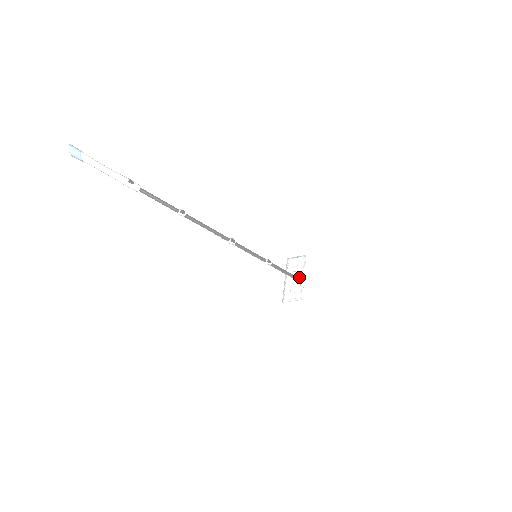
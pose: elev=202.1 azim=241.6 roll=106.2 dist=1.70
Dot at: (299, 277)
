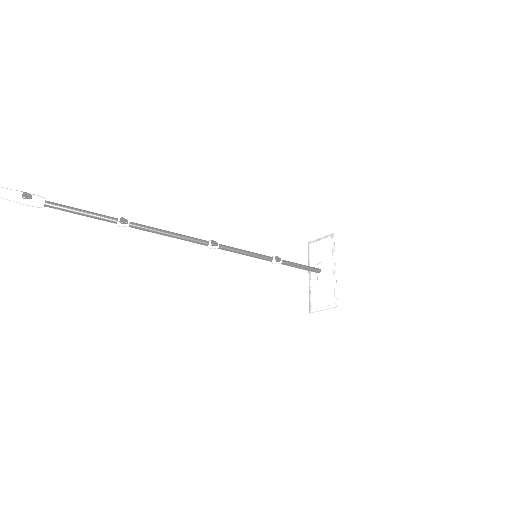
Dot at: (328, 271)
